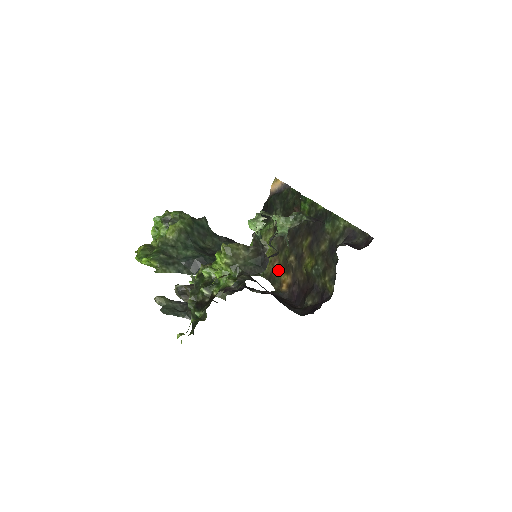
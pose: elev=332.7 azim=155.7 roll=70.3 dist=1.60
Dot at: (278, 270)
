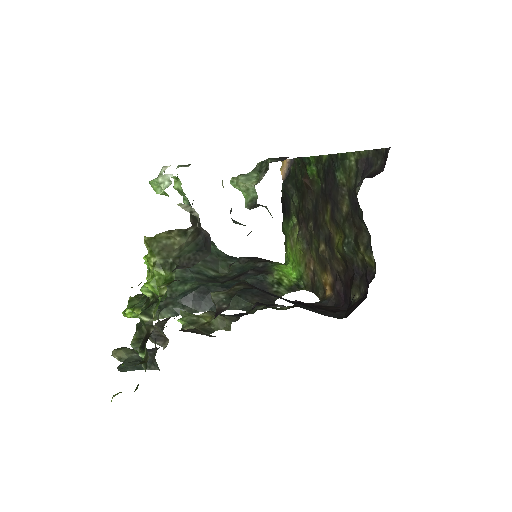
Dot at: (316, 272)
